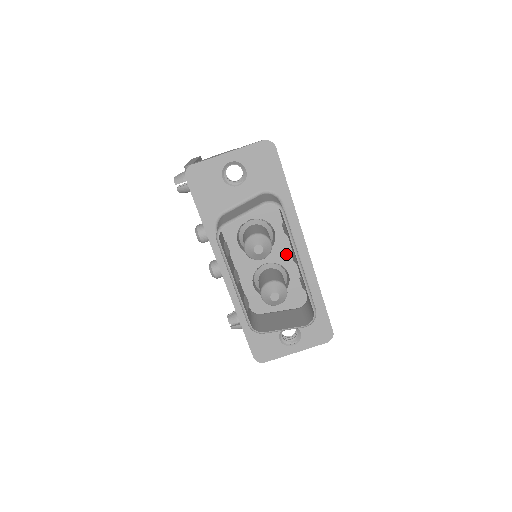
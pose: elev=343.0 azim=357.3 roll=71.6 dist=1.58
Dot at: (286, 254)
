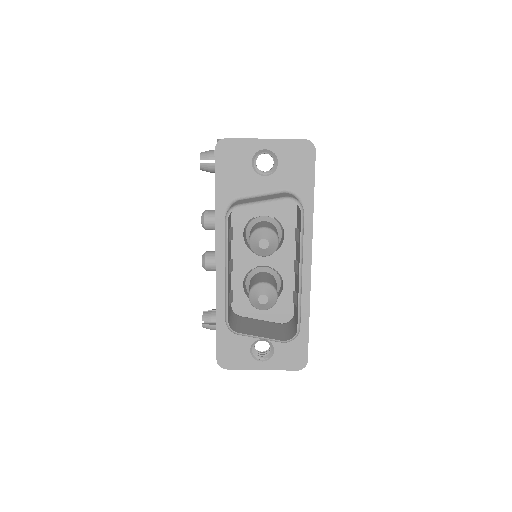
Dot at: (288, 263)
